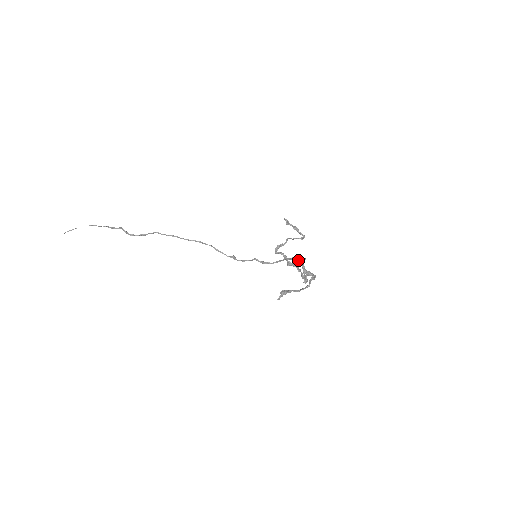
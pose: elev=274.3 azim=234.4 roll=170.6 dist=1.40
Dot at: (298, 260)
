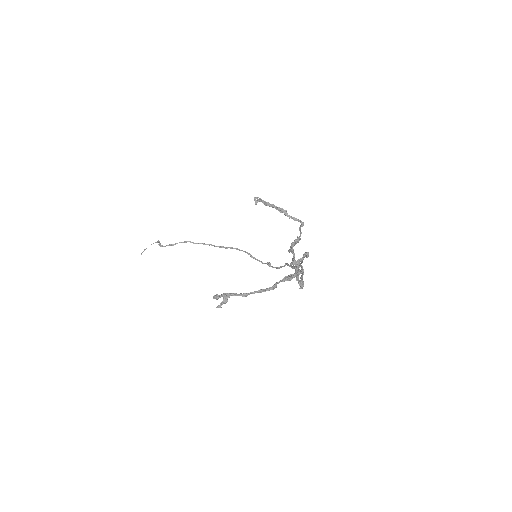
Dot at: (306, 257)
